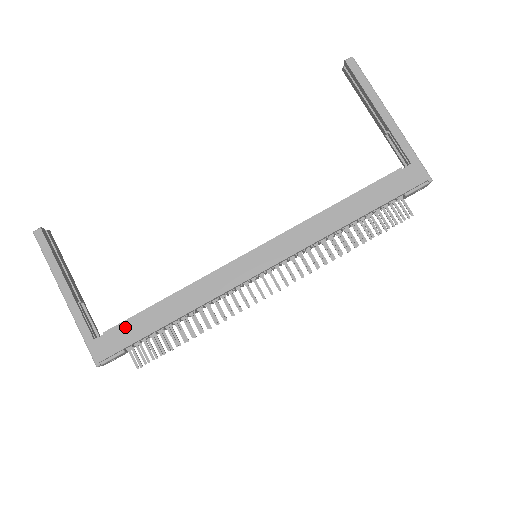
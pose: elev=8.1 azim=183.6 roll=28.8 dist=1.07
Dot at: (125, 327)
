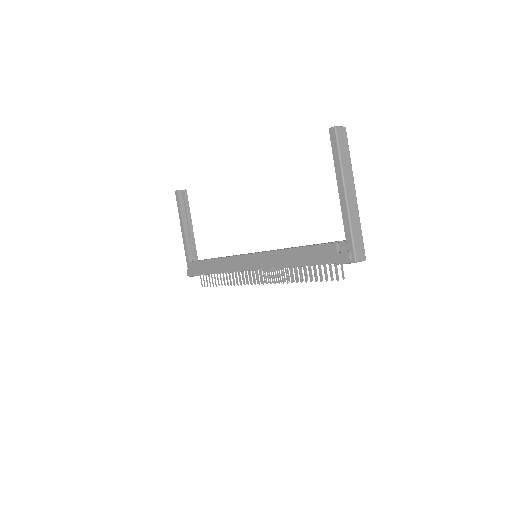
Dot at: (197, 264)
